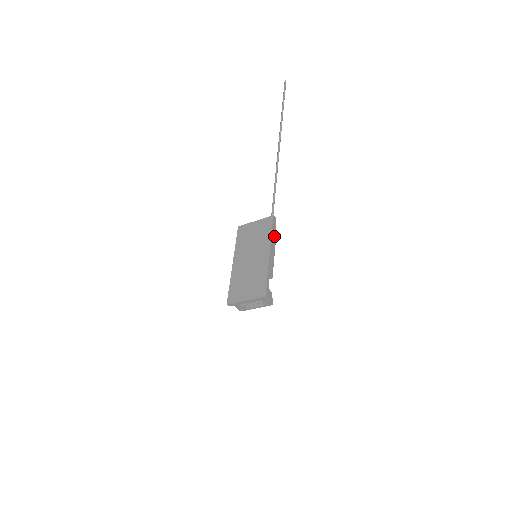
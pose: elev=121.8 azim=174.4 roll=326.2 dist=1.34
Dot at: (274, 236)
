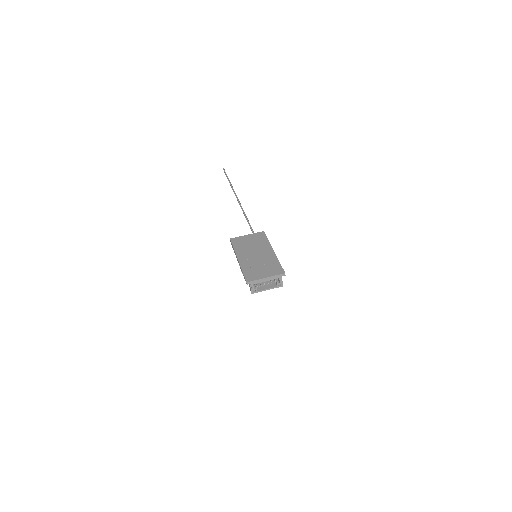
Dot at: occluded
